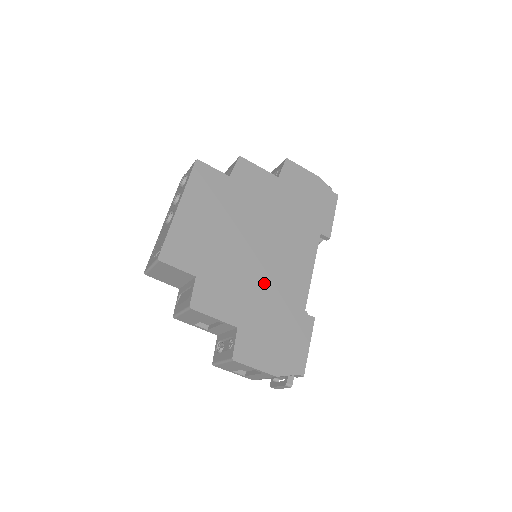
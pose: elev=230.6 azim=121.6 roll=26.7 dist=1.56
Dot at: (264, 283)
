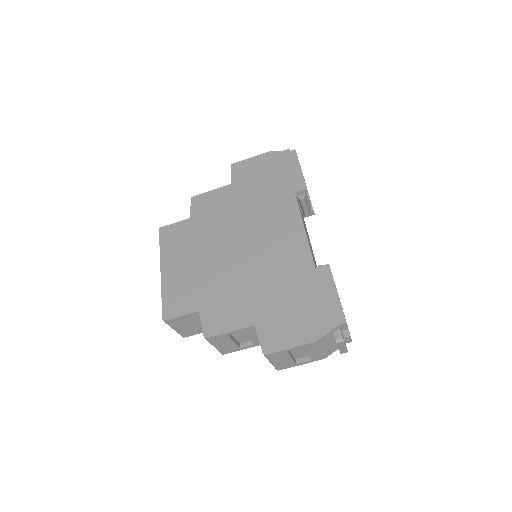
Dot at: (261, 272)
